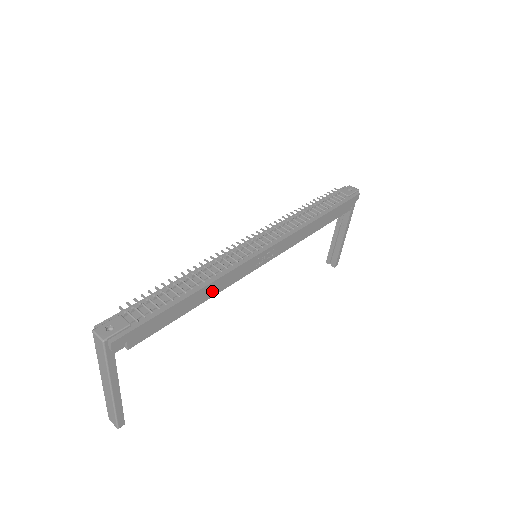
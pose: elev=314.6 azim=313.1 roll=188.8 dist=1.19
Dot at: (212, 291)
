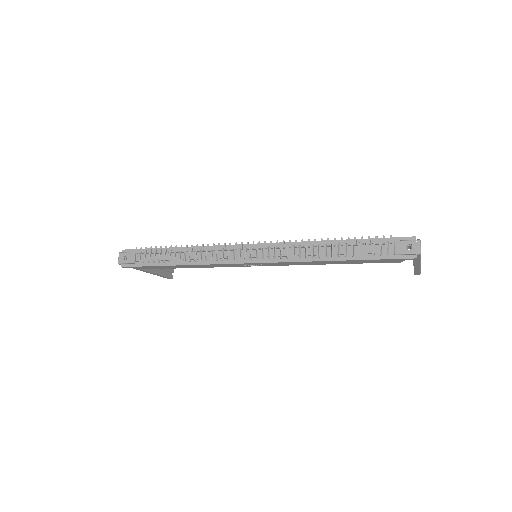
Dot at: (199, 266)
